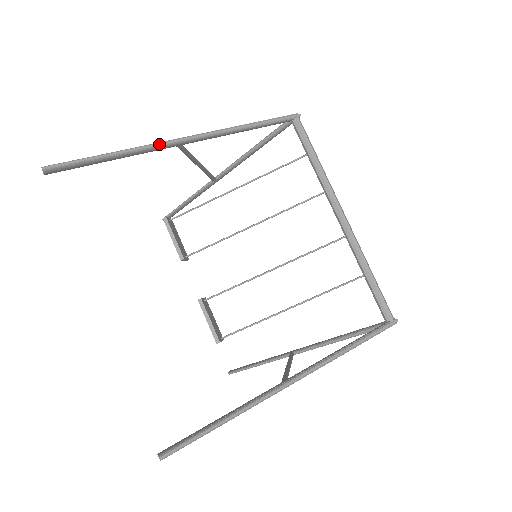
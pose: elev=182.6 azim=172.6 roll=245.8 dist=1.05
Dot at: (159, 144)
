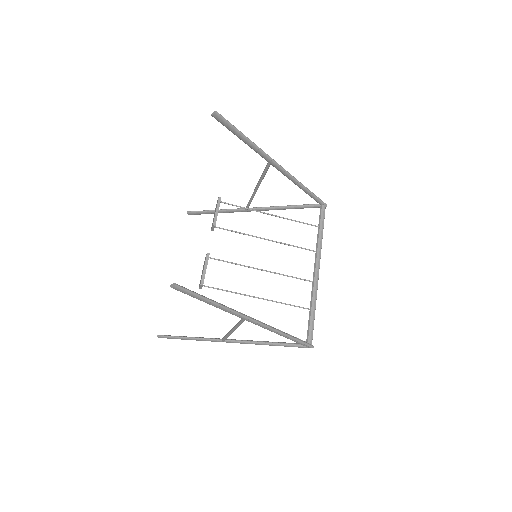
Dot at: (265, 153)
